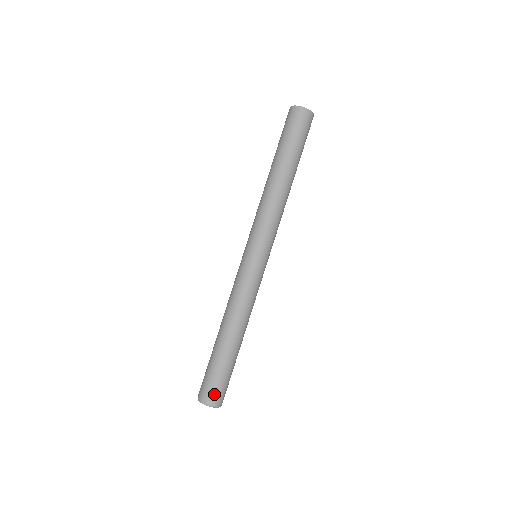
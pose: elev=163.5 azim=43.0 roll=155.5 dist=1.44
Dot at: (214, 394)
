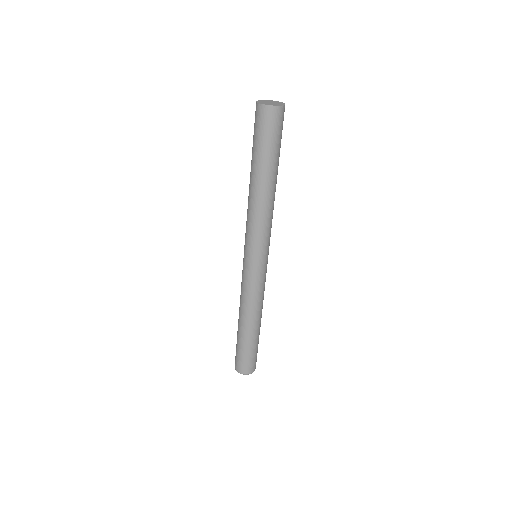
Dot at: (253, 365)
